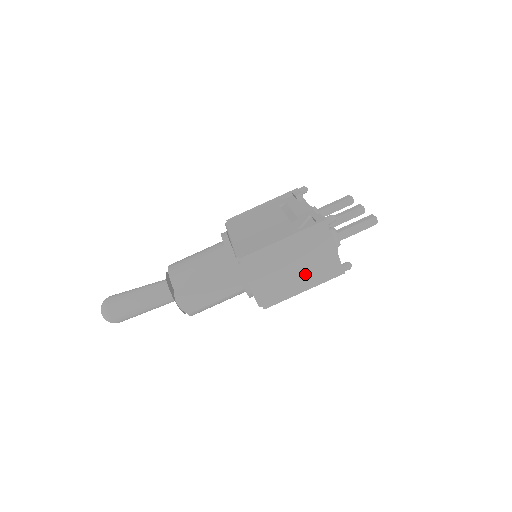
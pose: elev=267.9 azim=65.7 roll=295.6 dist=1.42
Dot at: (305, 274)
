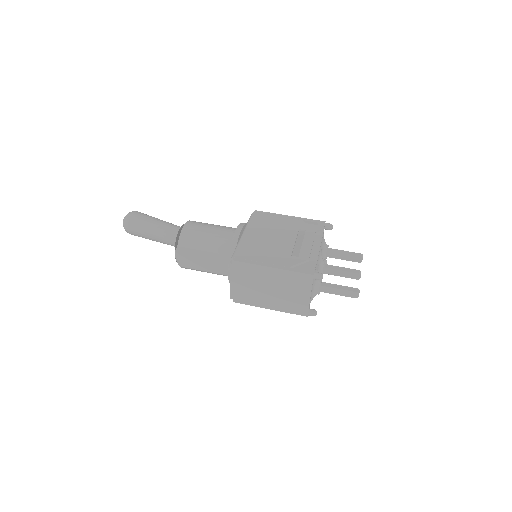
Dot at: (277, 299)
